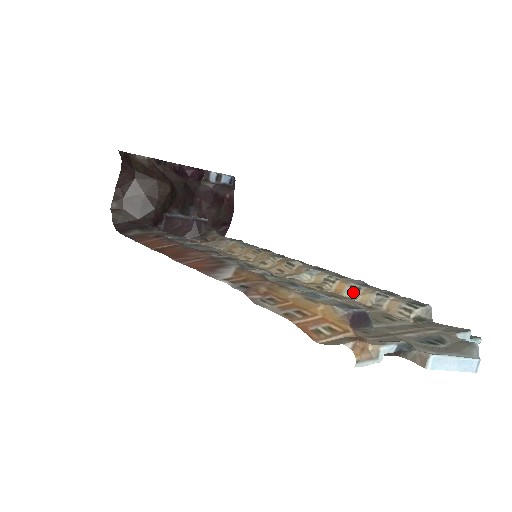
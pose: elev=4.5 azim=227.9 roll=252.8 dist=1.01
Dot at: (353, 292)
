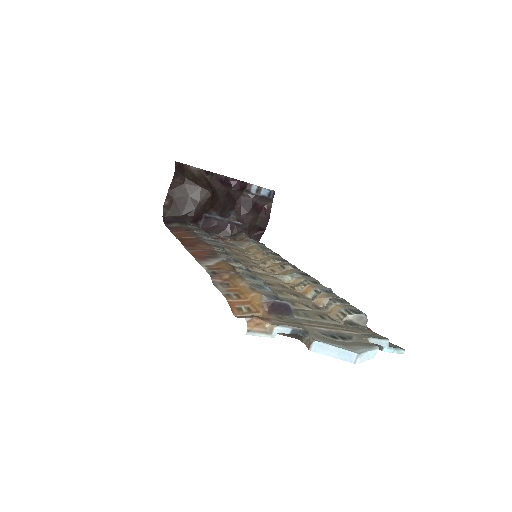
Dot at: (314, 295)
